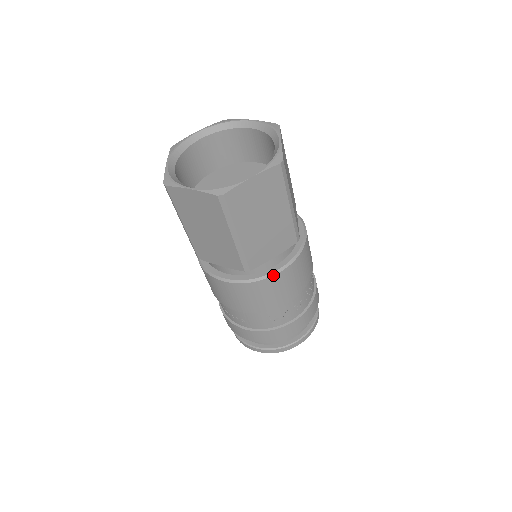
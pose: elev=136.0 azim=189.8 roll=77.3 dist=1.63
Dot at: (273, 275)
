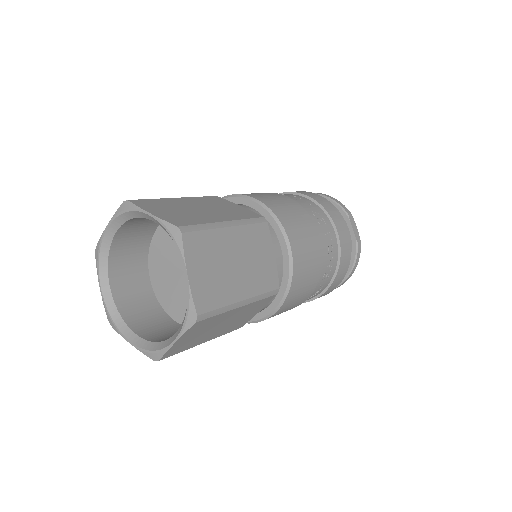
Dot at: (268, 318)
